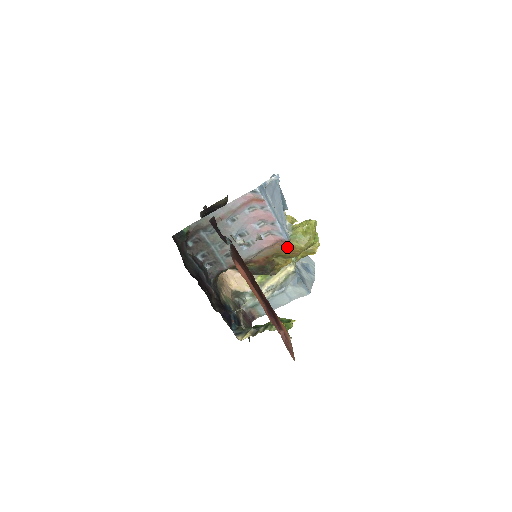
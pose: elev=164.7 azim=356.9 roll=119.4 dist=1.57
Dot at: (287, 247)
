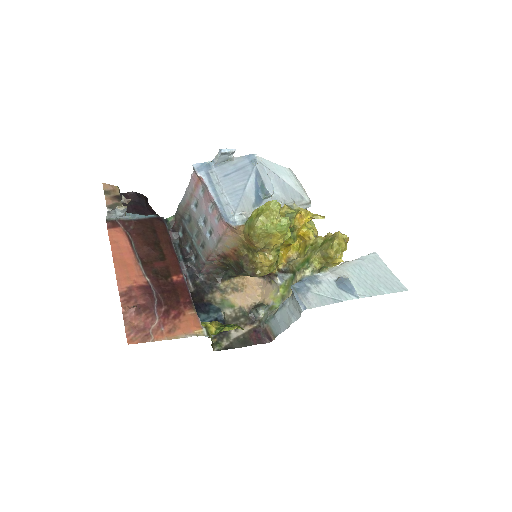
Dot at: (245, 235)
